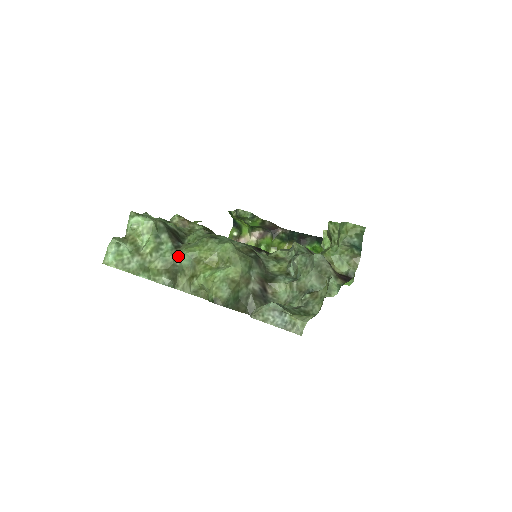
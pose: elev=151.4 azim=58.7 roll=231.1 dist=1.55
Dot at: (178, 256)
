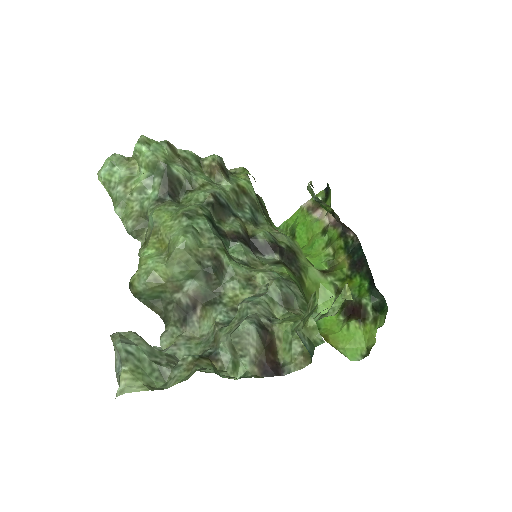
Dot at: (150, 212)
